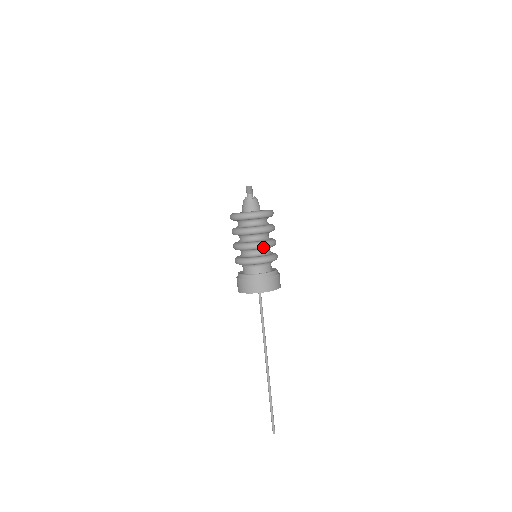
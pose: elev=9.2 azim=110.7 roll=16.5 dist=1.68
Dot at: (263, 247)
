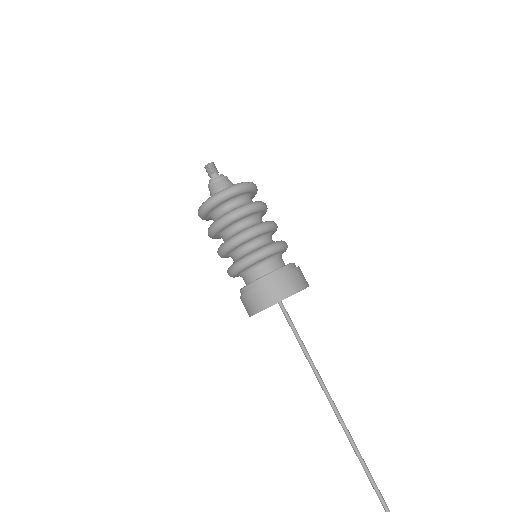
Dot at: (255, 234)
